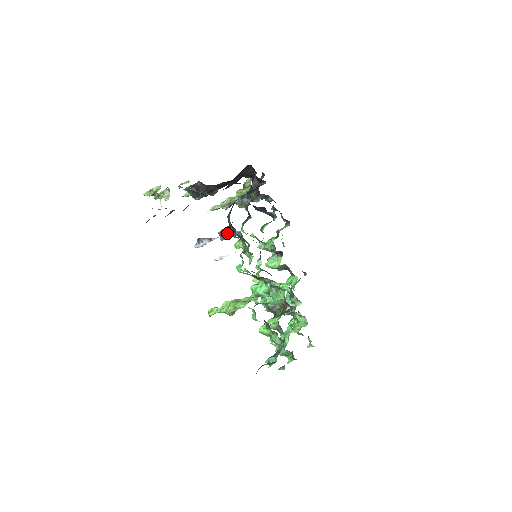
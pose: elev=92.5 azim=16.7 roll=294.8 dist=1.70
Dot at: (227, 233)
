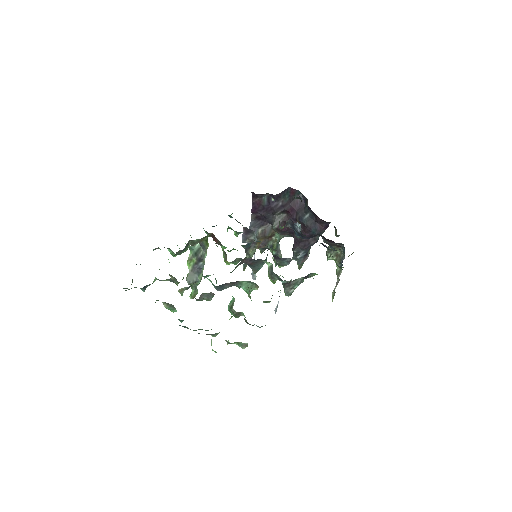
Dot at: occluded
